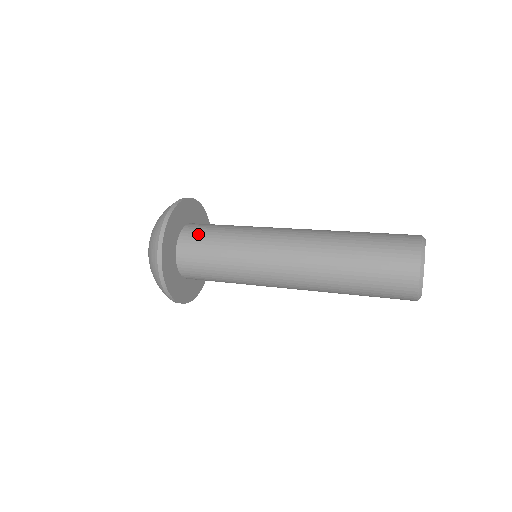
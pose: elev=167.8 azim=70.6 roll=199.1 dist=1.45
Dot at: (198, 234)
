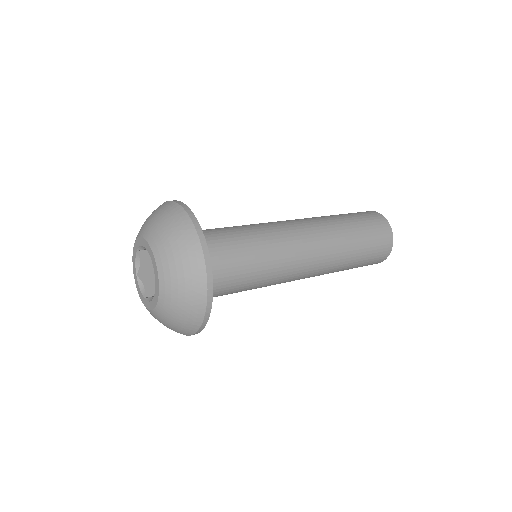
Dot at: (212, 240)
